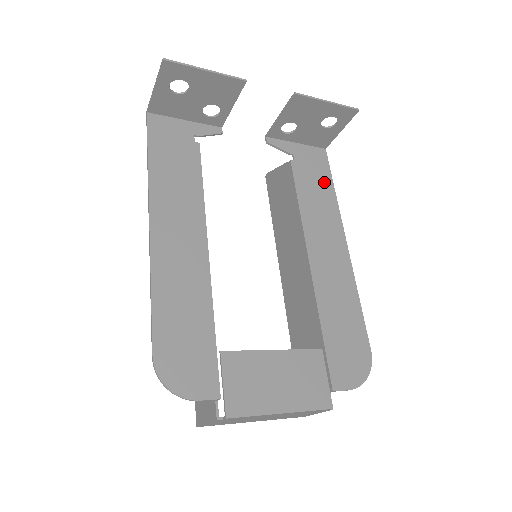
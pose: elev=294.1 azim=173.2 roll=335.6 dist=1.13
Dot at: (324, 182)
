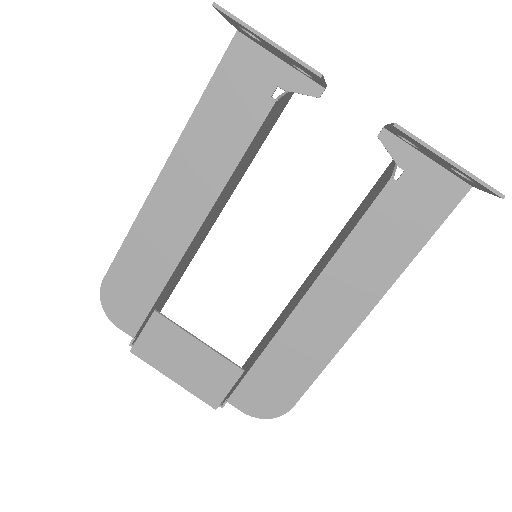
Dot at: (416, 230)
